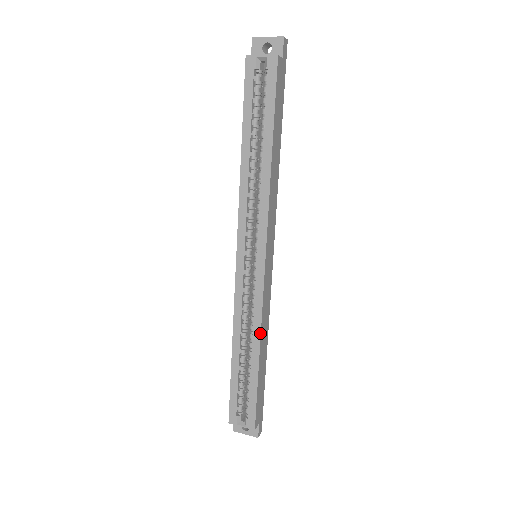
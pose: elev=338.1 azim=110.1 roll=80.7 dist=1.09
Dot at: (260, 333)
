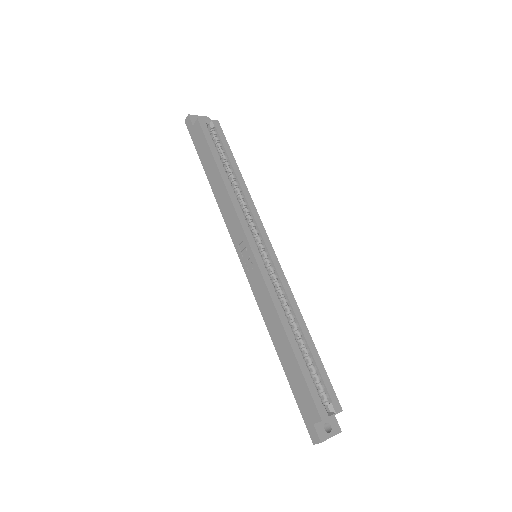
Dot at: (299, 309)
